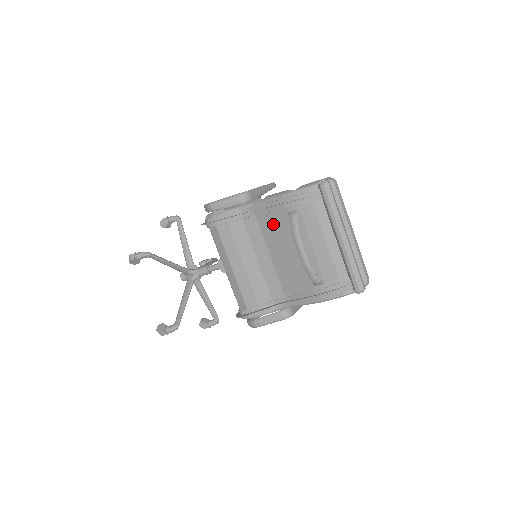
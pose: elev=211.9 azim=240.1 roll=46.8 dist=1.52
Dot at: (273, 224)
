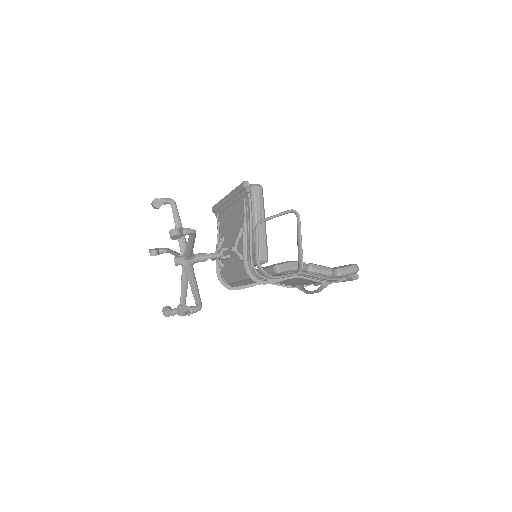
Dot at: occluded
